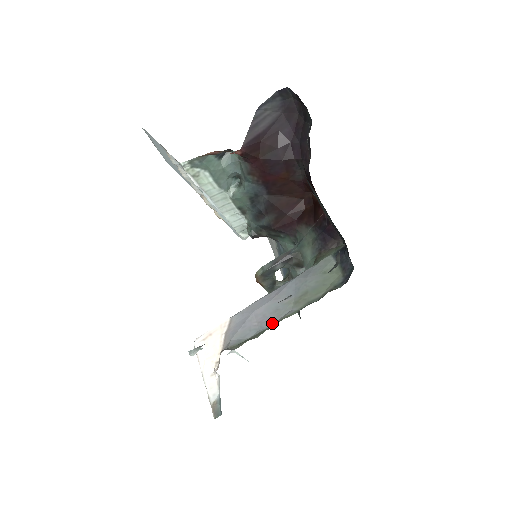
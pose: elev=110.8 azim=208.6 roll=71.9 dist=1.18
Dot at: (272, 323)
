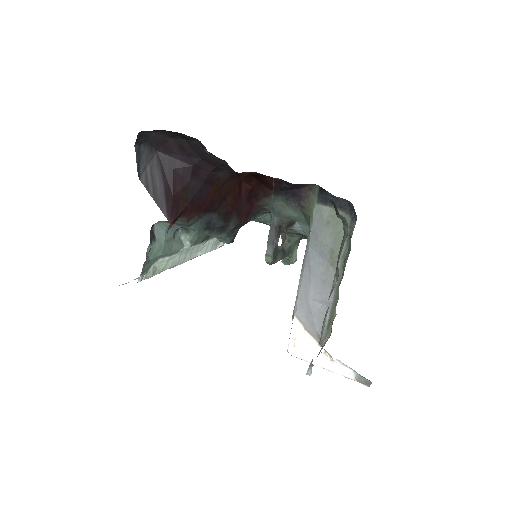
Dot at: (332, 294)
